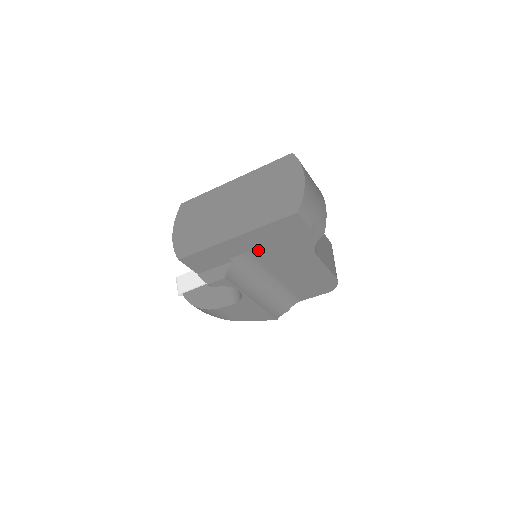
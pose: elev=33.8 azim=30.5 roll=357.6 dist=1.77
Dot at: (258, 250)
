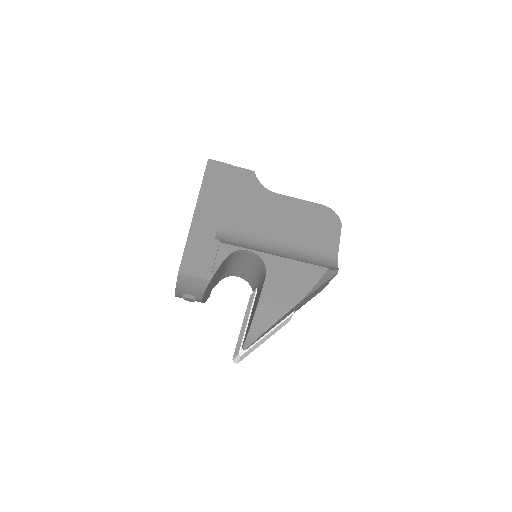
Dot at: (231, 222)
